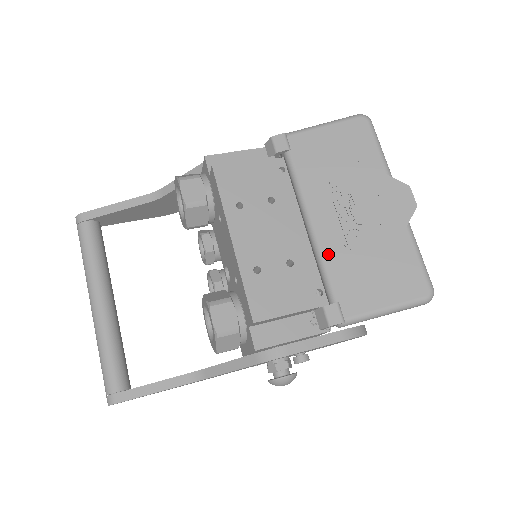
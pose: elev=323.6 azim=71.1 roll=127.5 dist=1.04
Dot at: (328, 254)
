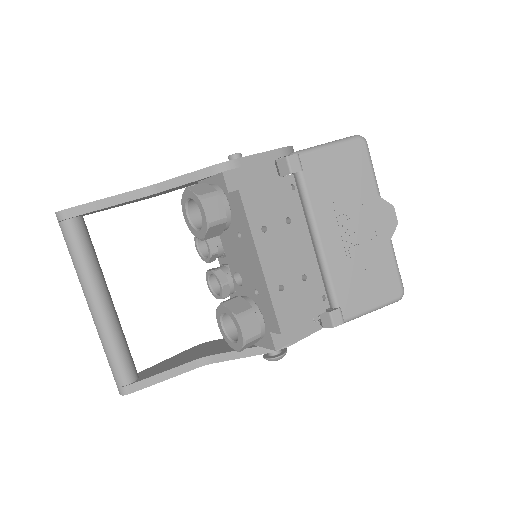
Dot at: (333, 267)
